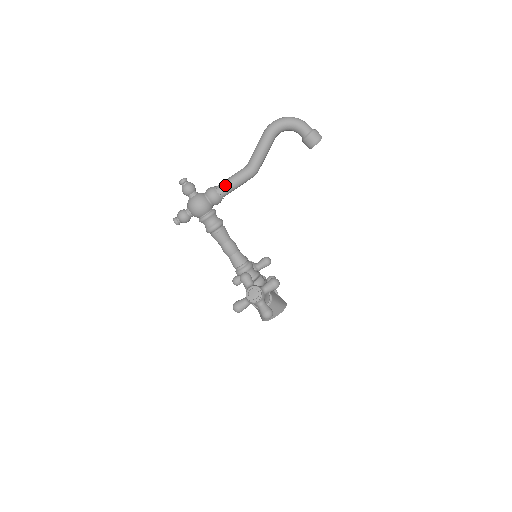
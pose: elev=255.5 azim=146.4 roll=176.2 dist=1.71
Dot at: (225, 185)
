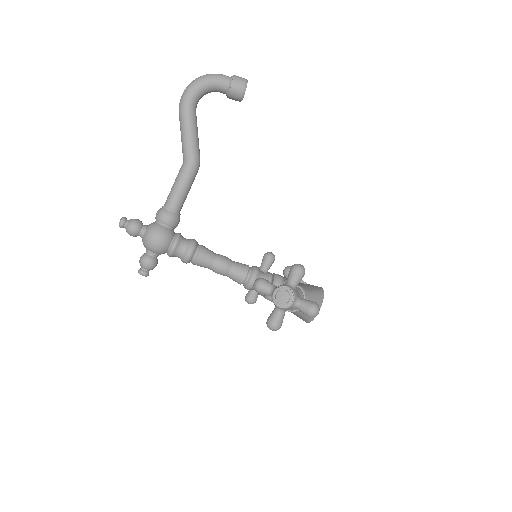
Dot at: (173, 197)
